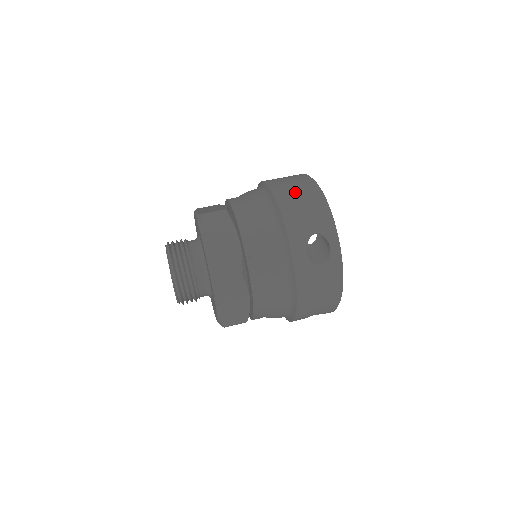
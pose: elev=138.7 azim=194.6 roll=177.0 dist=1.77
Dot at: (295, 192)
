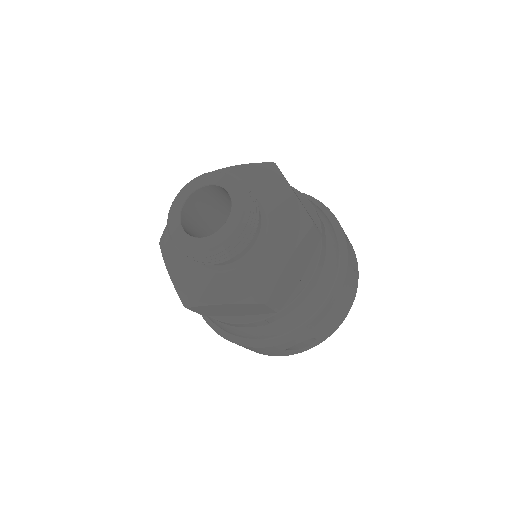
Dot at: occluded
